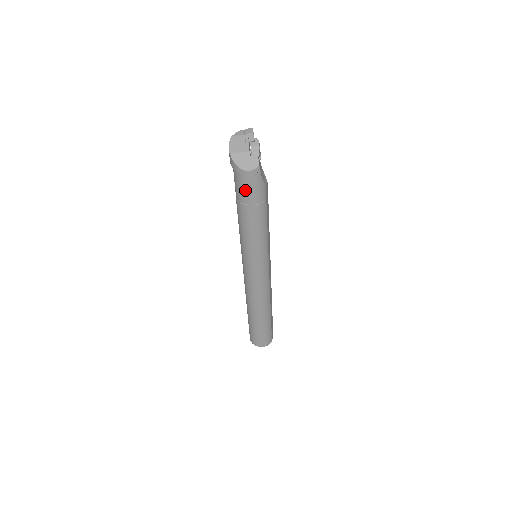
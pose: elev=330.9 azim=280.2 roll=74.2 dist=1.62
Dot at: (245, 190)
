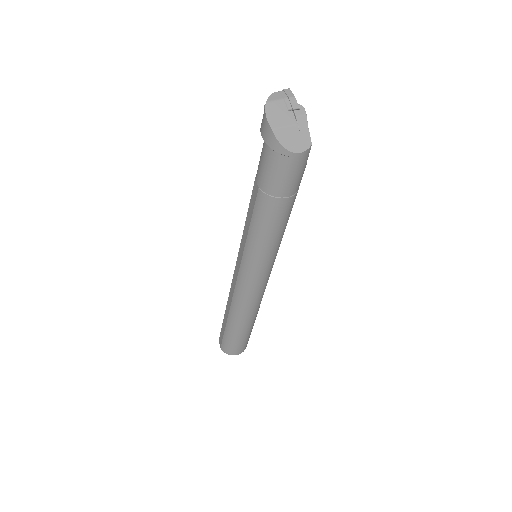
Dot at: (284, 179)
